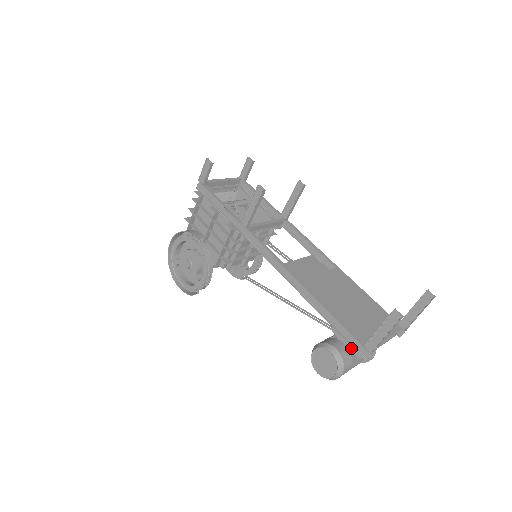
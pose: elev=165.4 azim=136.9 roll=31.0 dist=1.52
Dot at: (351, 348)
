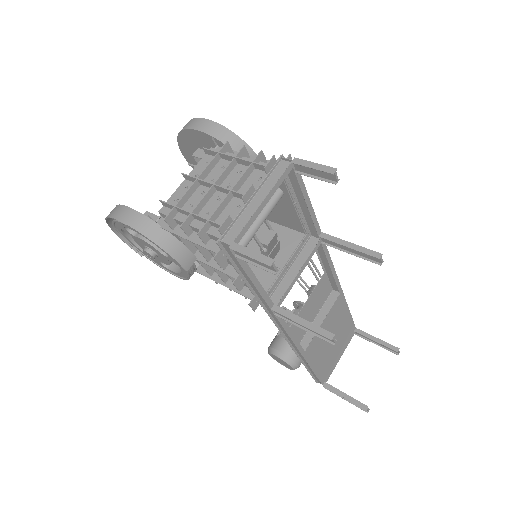
Dot at: occluded
